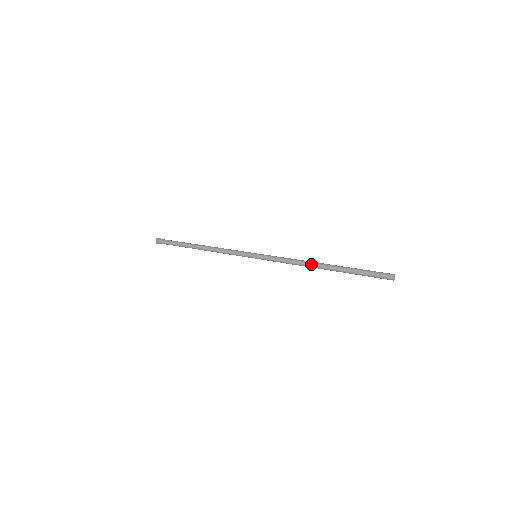
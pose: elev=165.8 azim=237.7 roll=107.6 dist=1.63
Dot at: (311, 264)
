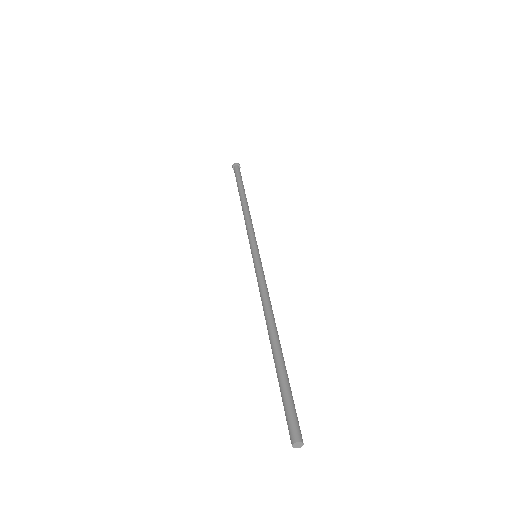
Dot at: (269, 318)
